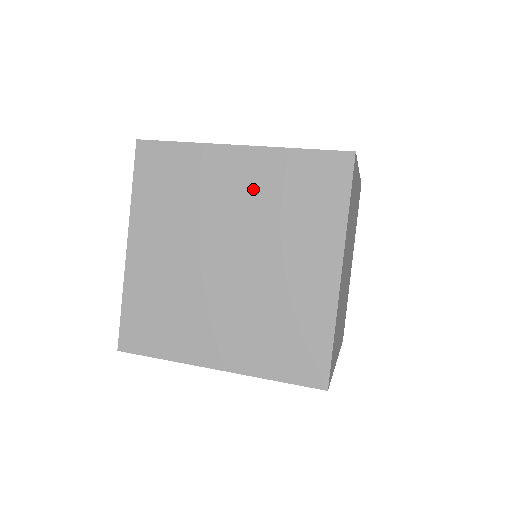
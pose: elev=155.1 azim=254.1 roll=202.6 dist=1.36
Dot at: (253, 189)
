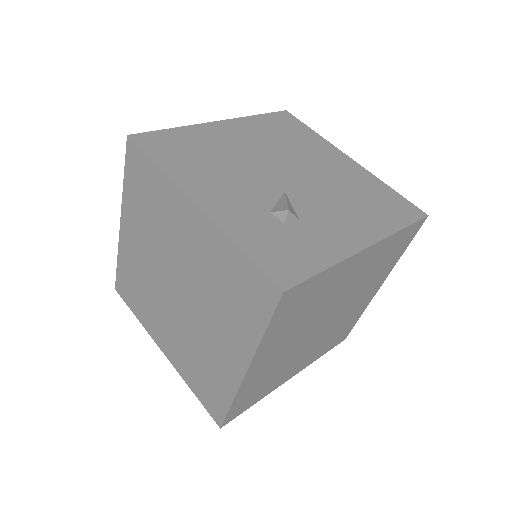
Dot at: (199, 252)
